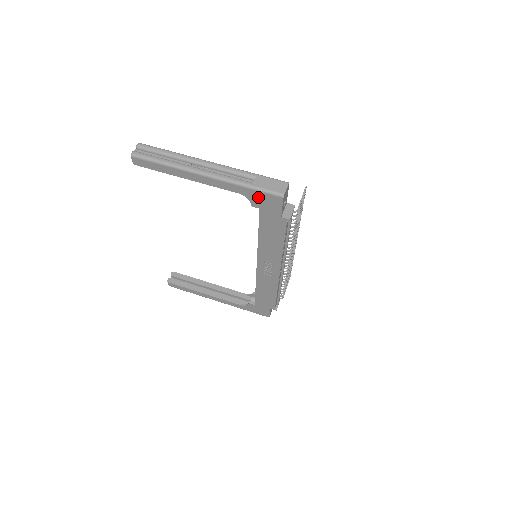
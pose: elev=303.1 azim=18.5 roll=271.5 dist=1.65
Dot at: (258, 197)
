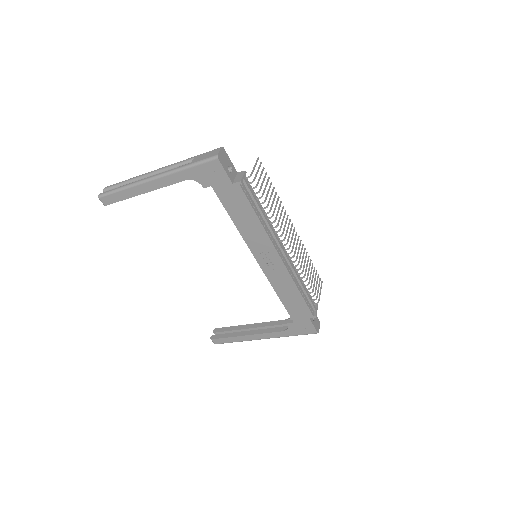
Dot at: (201, 173)
